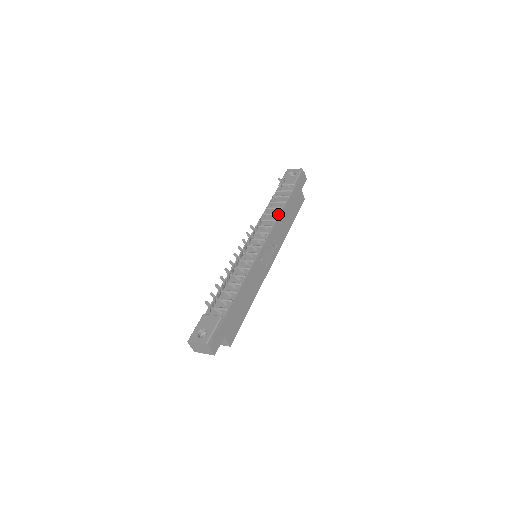
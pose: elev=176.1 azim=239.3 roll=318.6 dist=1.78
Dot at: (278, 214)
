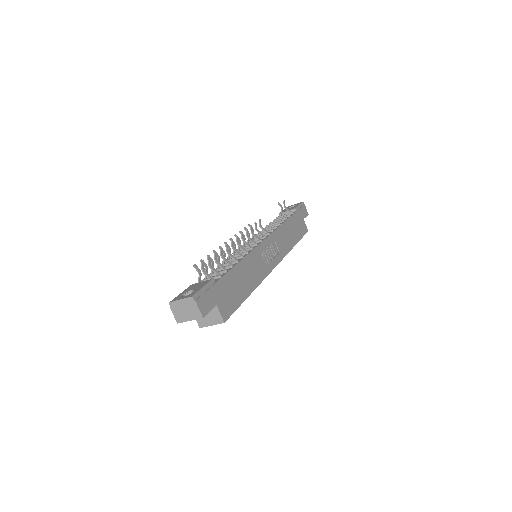
Dot at: (279, 224)
